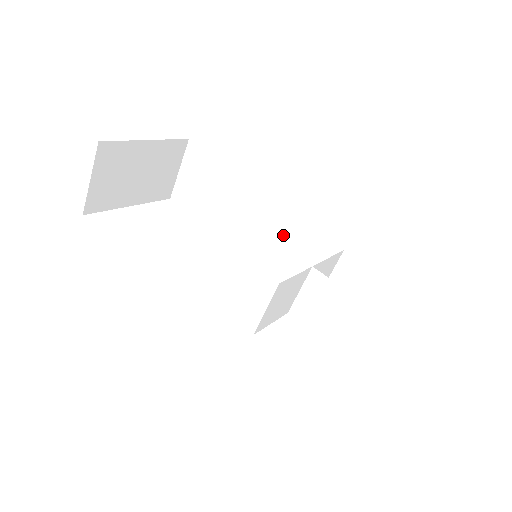
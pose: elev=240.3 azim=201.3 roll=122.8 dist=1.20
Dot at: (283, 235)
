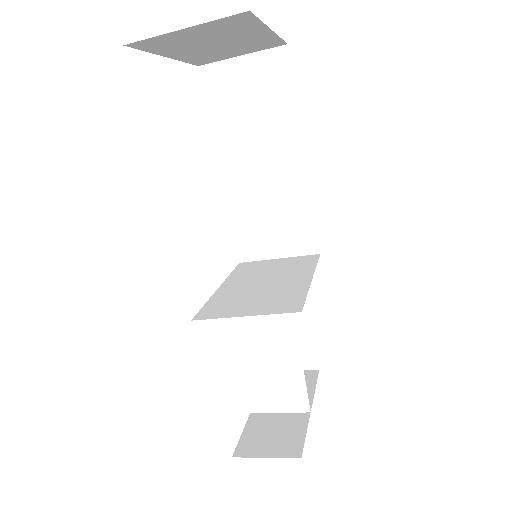
Dot at: (277, 231)
